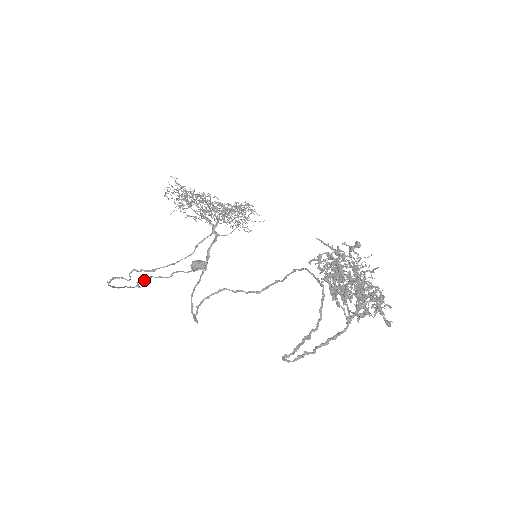
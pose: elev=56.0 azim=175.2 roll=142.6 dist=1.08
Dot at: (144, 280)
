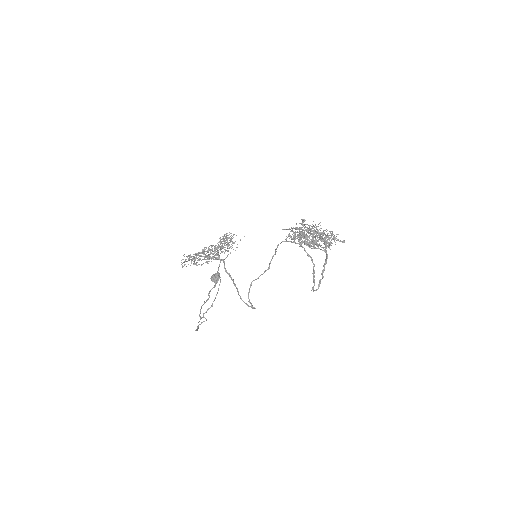
Dot at: occluded
